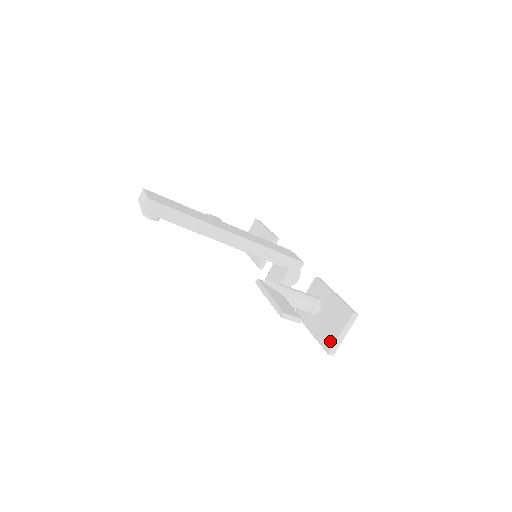
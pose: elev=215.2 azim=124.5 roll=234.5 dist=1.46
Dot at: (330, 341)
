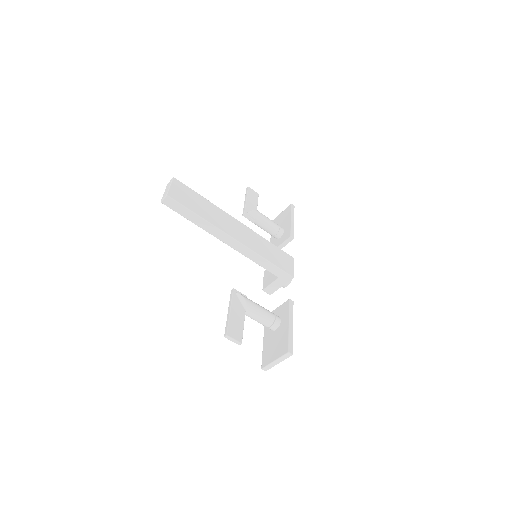
Dot at: (267, 360)
